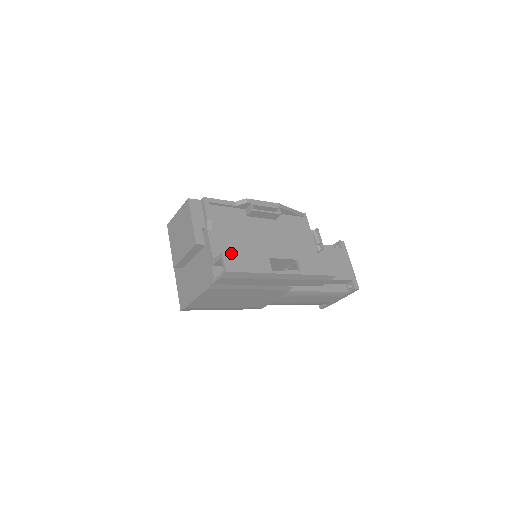
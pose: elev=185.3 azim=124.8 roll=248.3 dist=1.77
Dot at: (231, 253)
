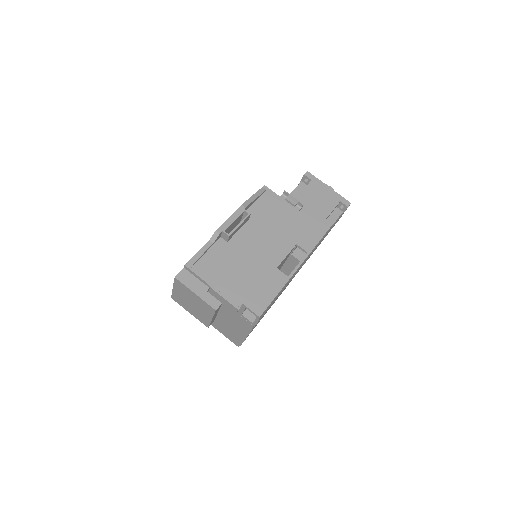
Dot at: (249, 297)
